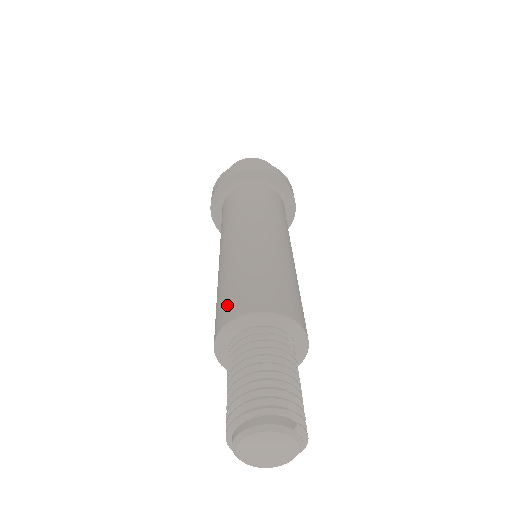
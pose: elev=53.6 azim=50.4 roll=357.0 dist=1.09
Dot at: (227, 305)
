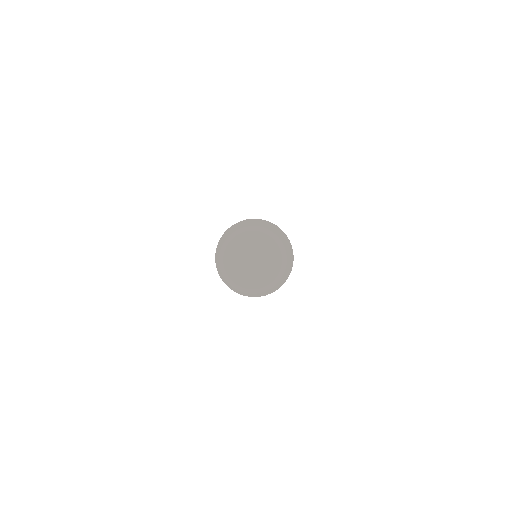
Dot at: occluded
